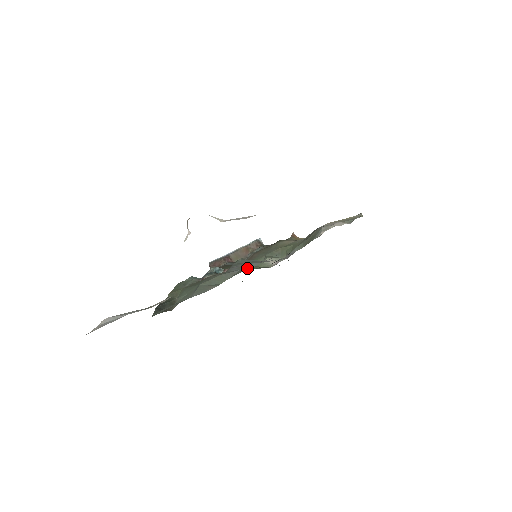
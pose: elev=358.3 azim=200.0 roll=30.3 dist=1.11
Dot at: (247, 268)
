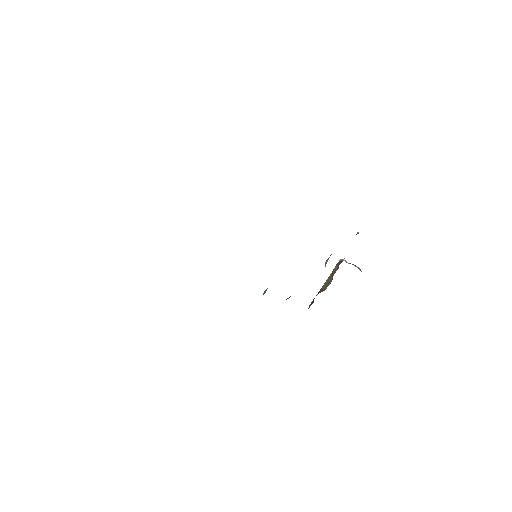
Dot at: occluded
